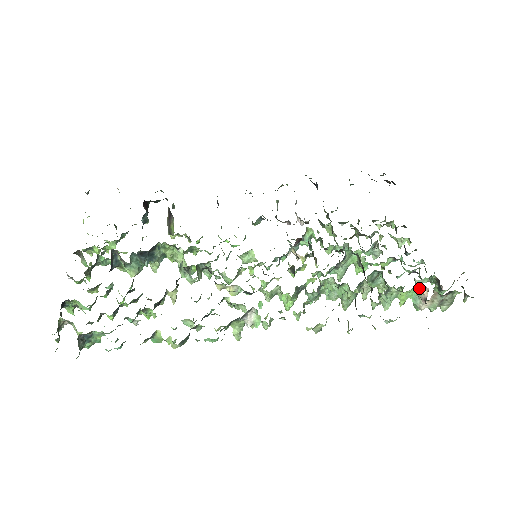
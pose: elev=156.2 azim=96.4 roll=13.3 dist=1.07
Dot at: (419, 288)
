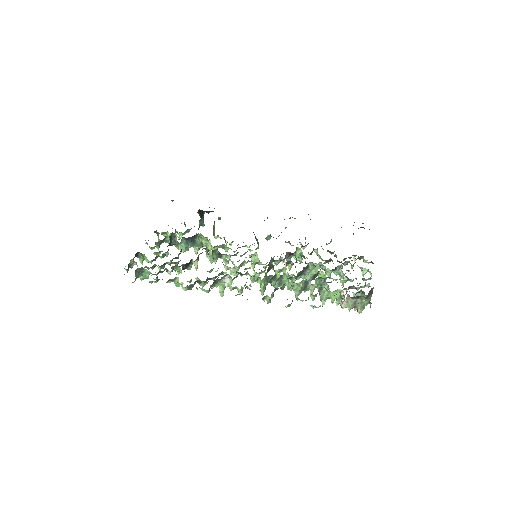
Dot at: occluded
